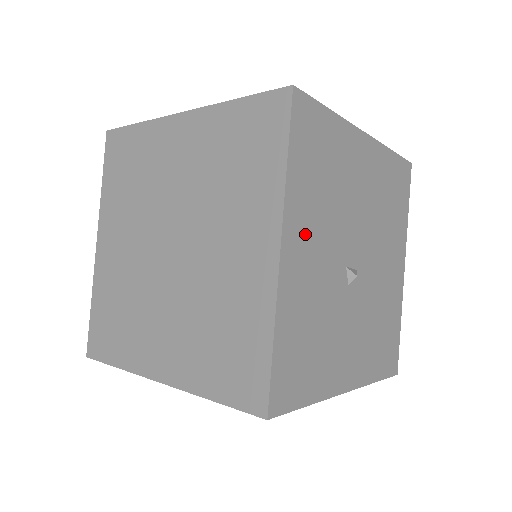
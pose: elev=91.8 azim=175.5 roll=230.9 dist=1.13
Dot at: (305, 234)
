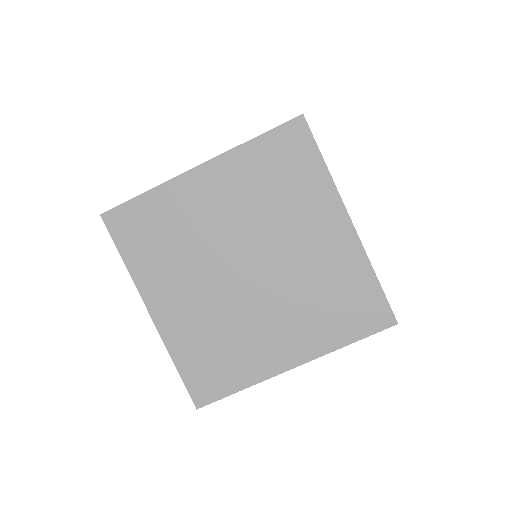
Dot at: occluded
